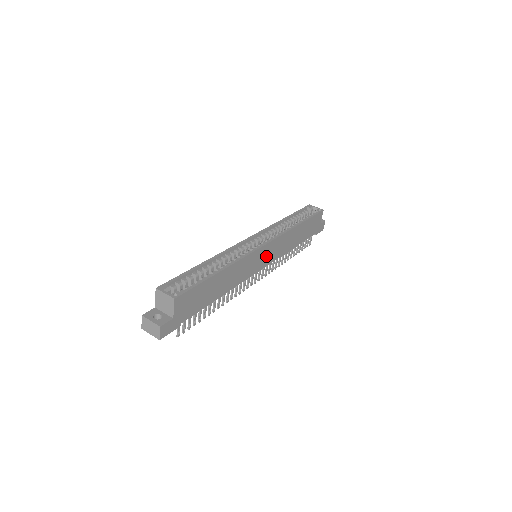
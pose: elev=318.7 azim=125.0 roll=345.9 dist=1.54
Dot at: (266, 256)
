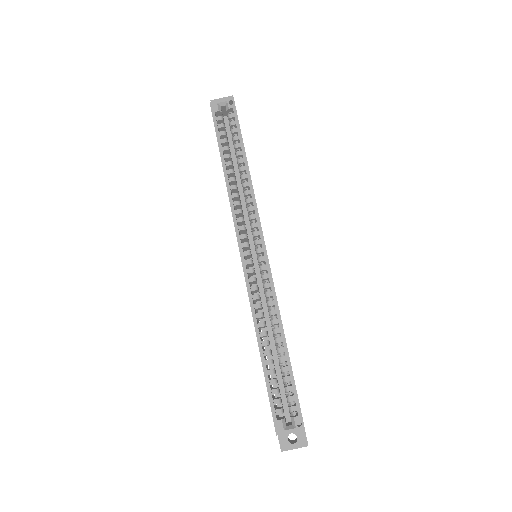
Dot at: occluded
